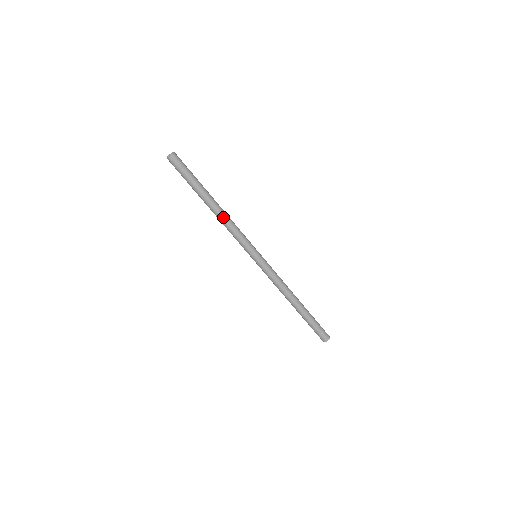
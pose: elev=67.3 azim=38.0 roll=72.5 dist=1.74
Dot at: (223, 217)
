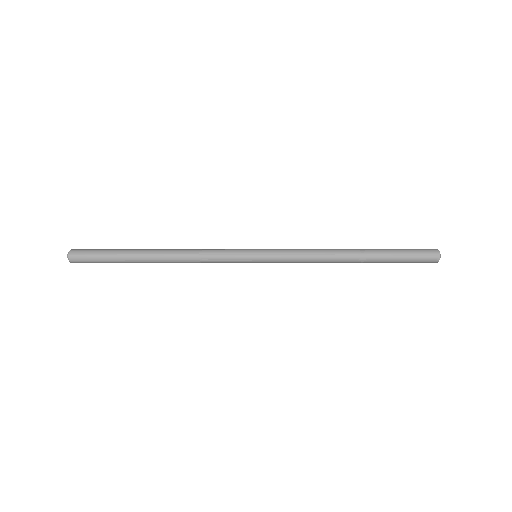
Dot at: (178, 259)
